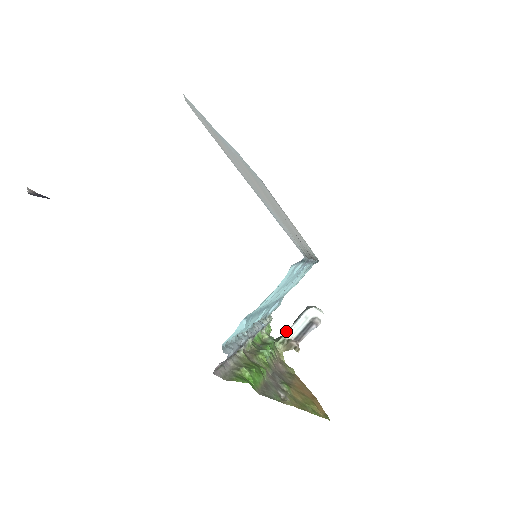
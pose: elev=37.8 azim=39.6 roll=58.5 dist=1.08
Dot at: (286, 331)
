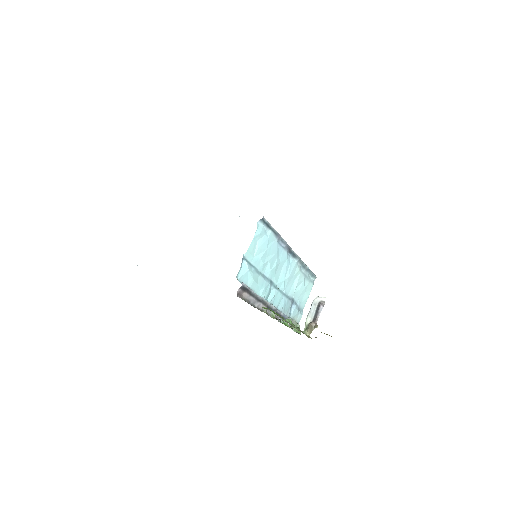
Dot at: occluded
